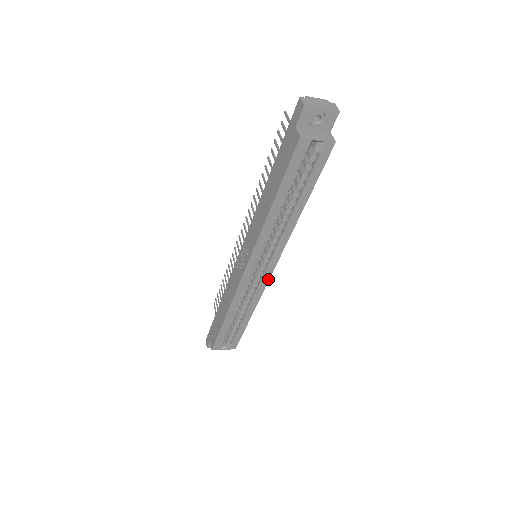
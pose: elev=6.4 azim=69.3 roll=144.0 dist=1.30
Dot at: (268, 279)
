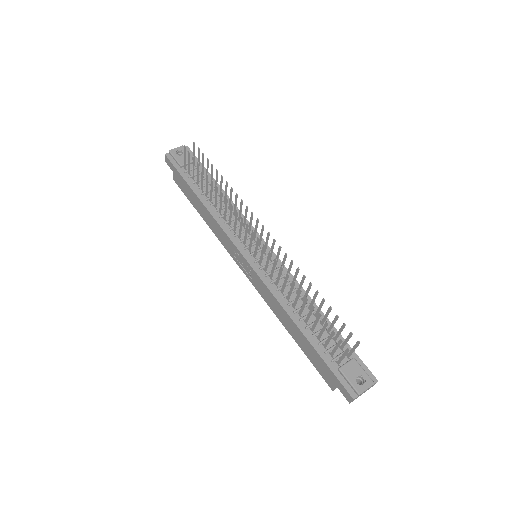
Dot at: occluded
